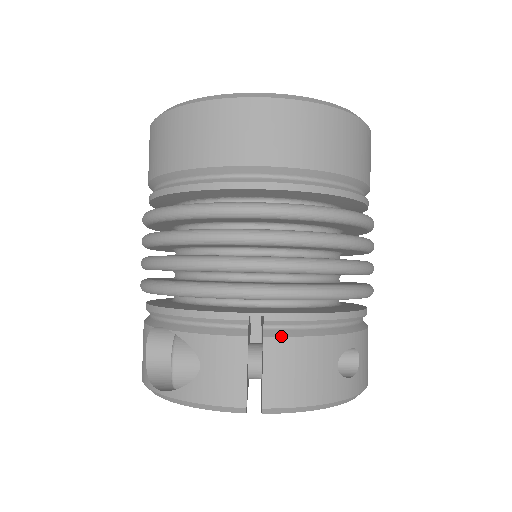
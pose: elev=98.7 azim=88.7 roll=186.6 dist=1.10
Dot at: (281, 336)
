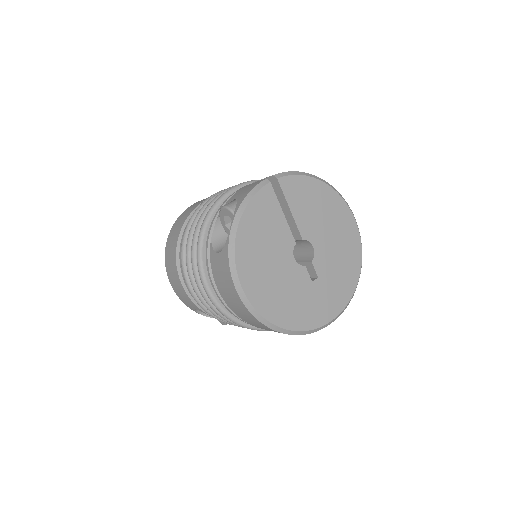
Dot at: occluded
